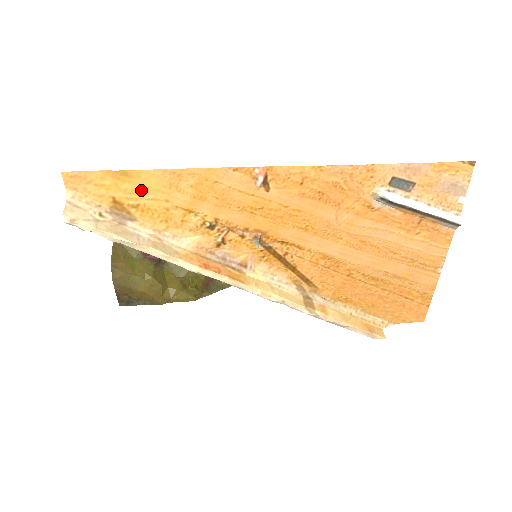
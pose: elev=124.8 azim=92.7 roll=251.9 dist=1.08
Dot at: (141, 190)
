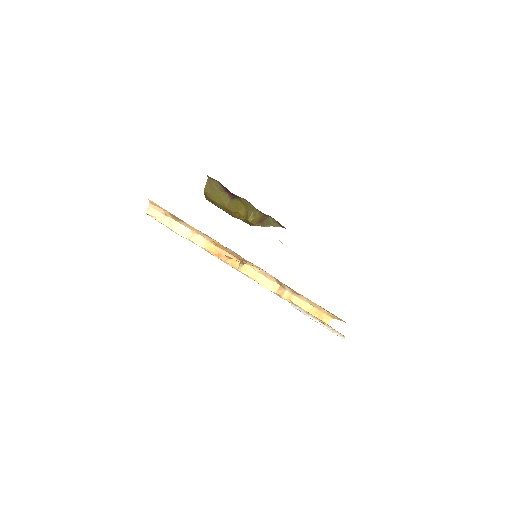
Dot at: occluded
